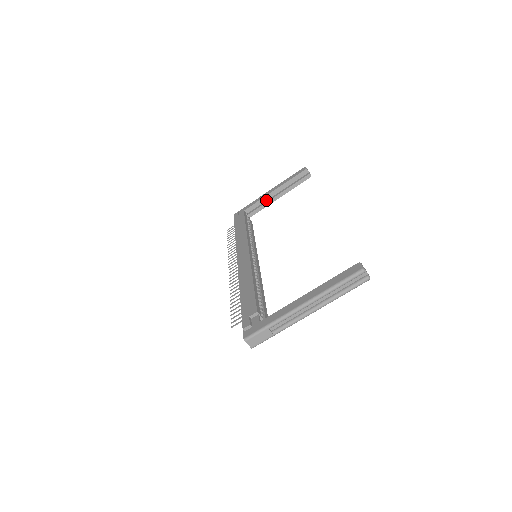
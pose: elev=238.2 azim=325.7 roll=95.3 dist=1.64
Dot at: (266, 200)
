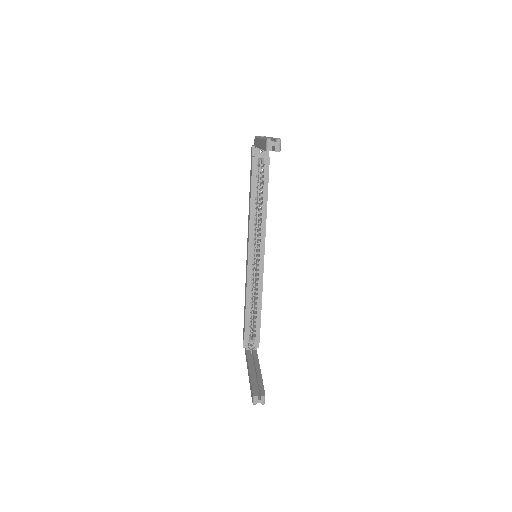
Dot at: occluded
